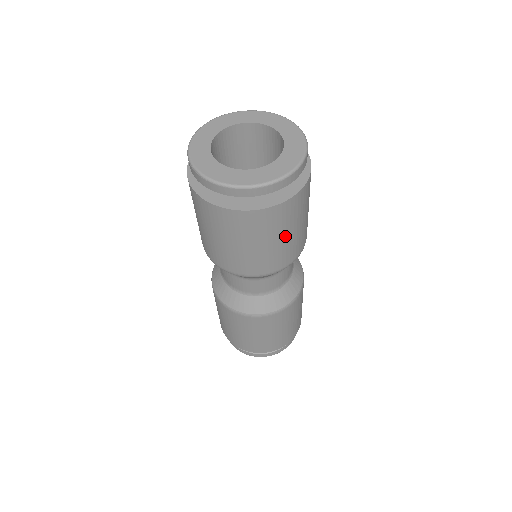
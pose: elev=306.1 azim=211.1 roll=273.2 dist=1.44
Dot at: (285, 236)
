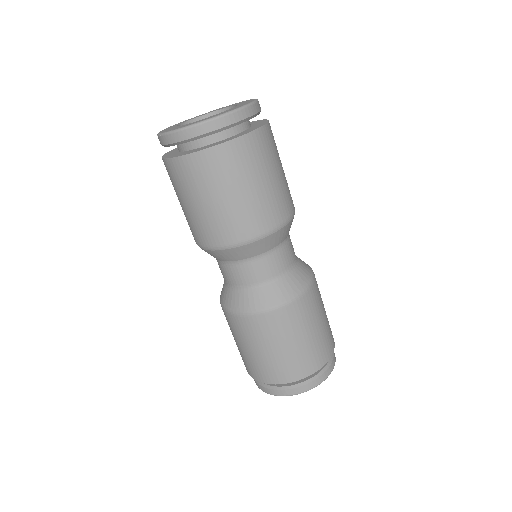
Dot at: (244, 189)
